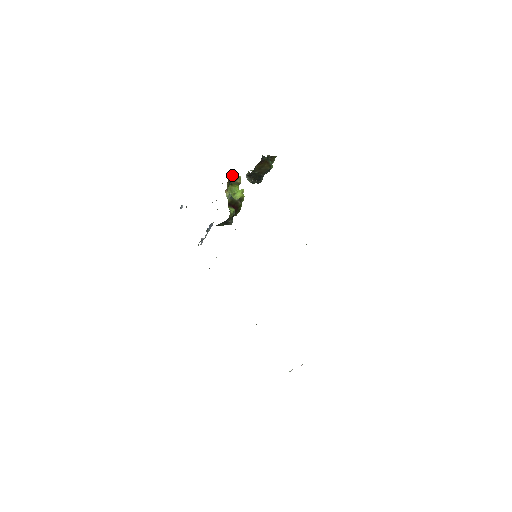
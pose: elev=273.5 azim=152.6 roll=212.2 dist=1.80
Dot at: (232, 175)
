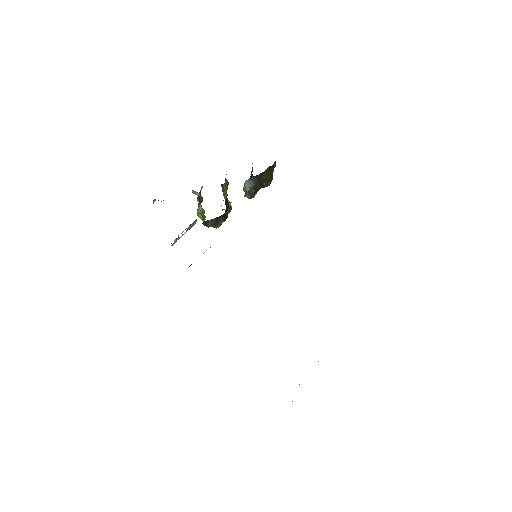
Dot at: (225, 182)
